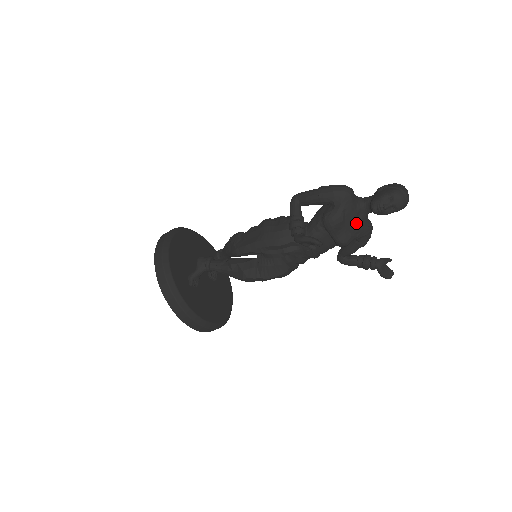
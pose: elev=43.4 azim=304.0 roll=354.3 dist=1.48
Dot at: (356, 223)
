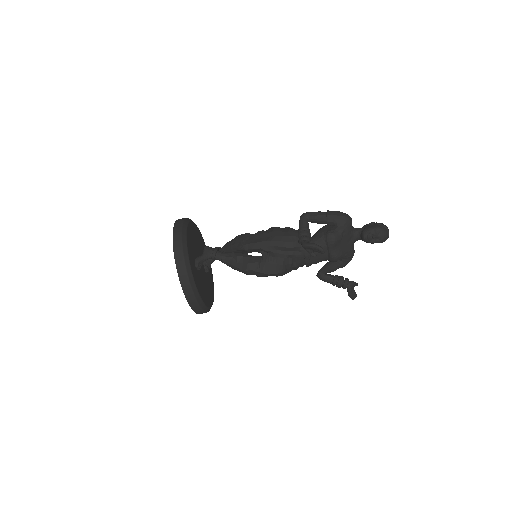
Dot at: (347, 245)
